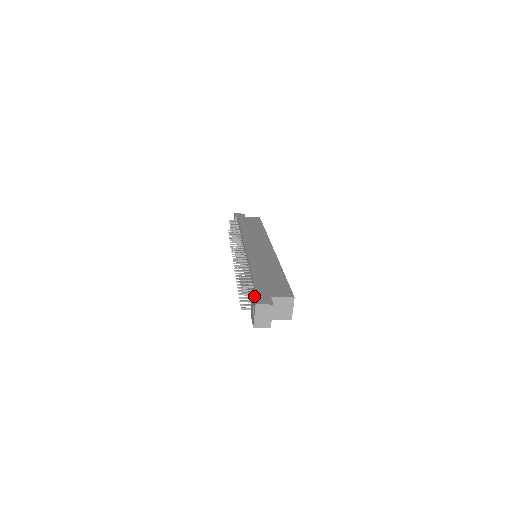
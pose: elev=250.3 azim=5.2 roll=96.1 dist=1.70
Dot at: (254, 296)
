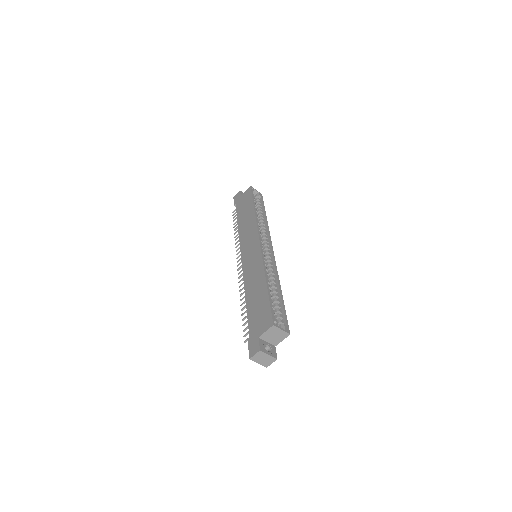
Dot at: (248, 347)
